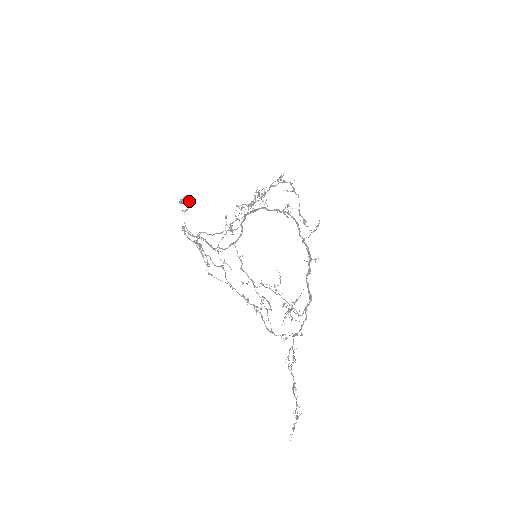
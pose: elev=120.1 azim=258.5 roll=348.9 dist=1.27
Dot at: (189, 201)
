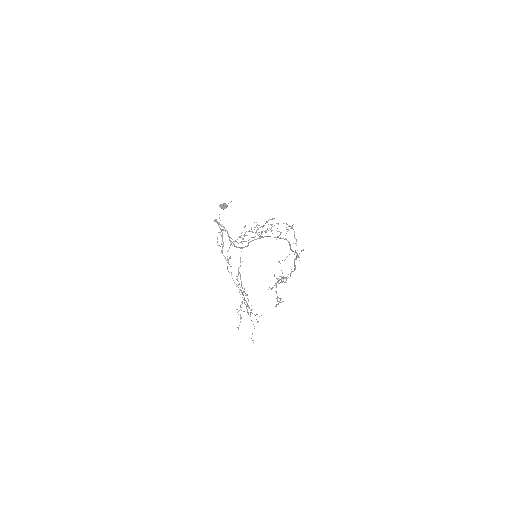
Dot at: (225, 208)
